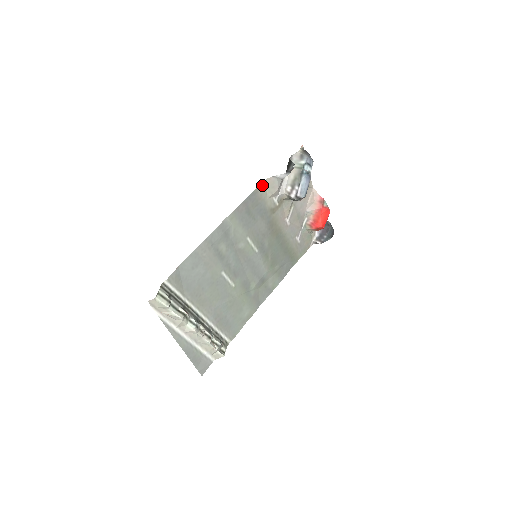
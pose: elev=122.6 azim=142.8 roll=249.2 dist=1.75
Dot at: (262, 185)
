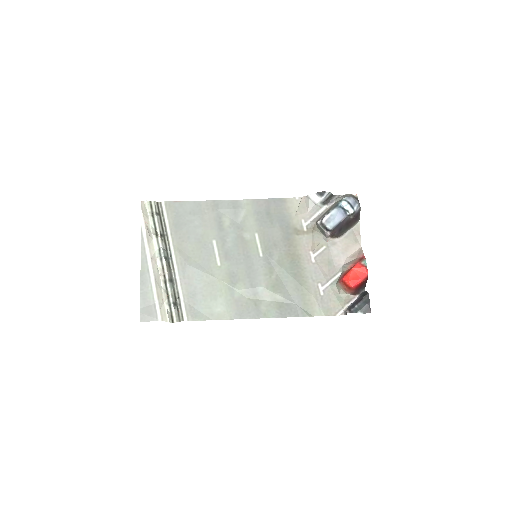
Dot at: (293, 200)
